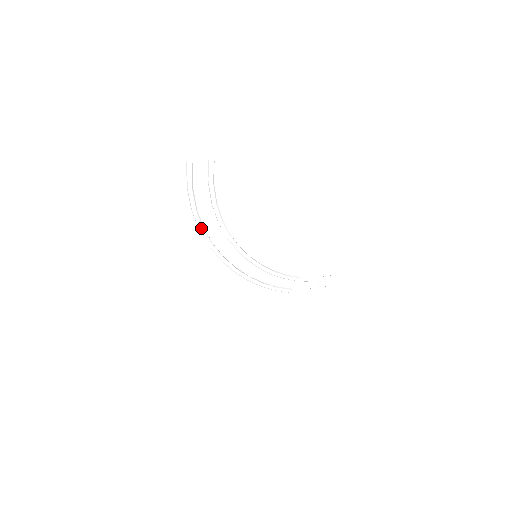
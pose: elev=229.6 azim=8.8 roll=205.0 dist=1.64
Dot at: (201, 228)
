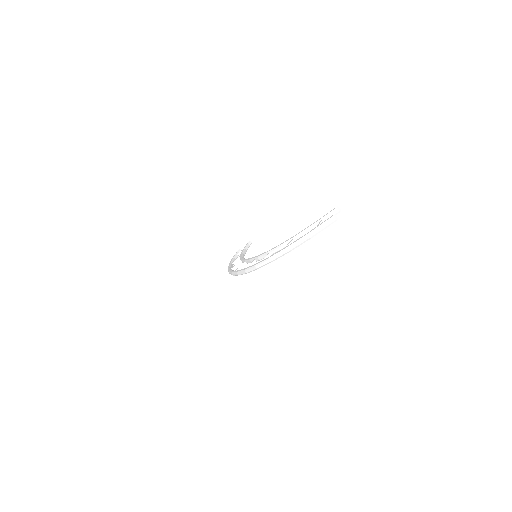
Dot at: (276, 259)
